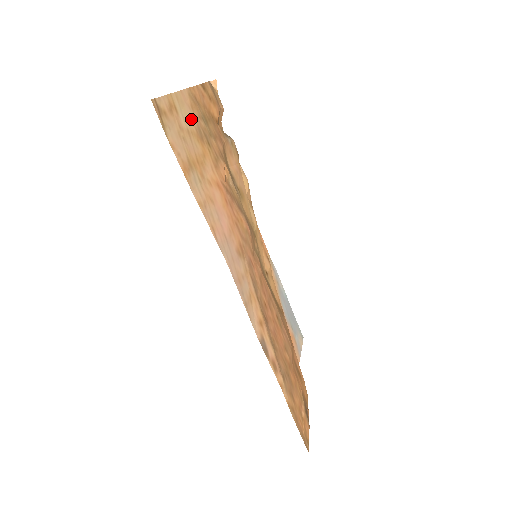
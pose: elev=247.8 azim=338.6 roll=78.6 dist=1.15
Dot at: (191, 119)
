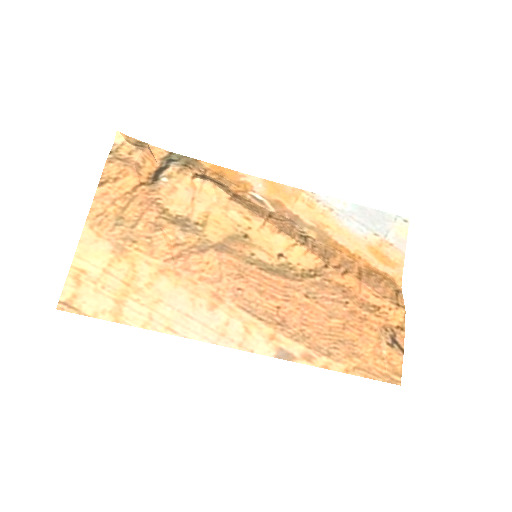
Dot at: (103, 251)
